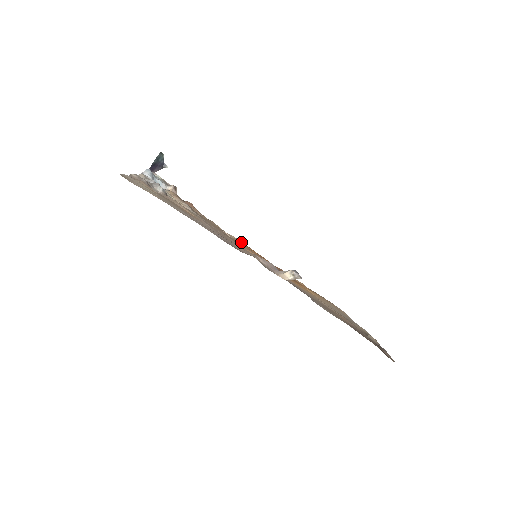
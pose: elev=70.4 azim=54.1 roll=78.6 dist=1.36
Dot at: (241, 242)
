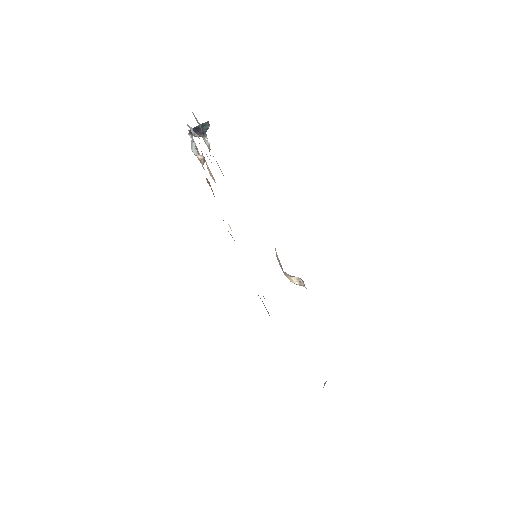
Dot at: occluded
